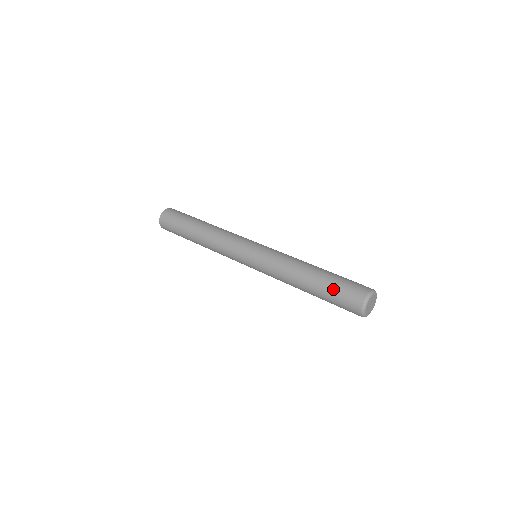
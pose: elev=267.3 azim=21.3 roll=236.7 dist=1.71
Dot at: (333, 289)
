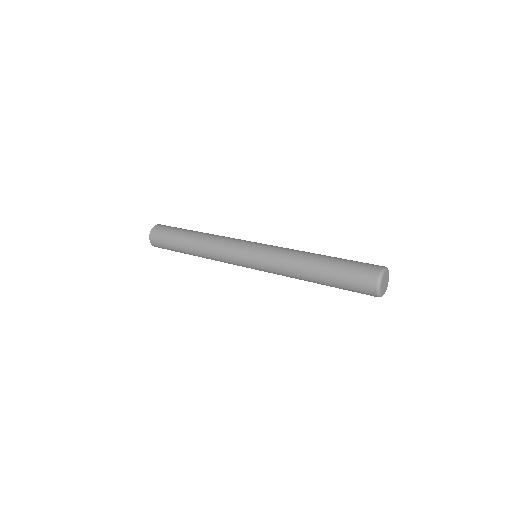
Dot at: (346, 265)
